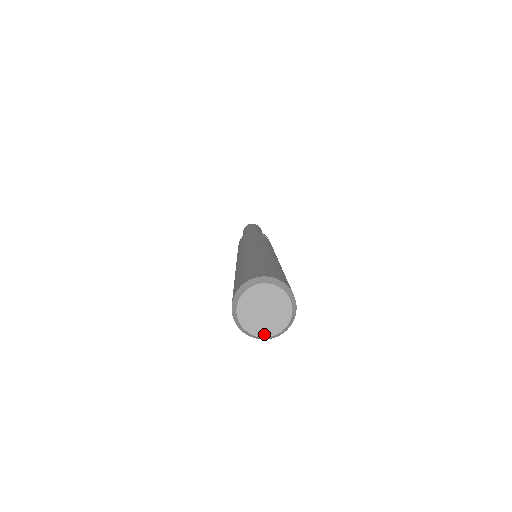
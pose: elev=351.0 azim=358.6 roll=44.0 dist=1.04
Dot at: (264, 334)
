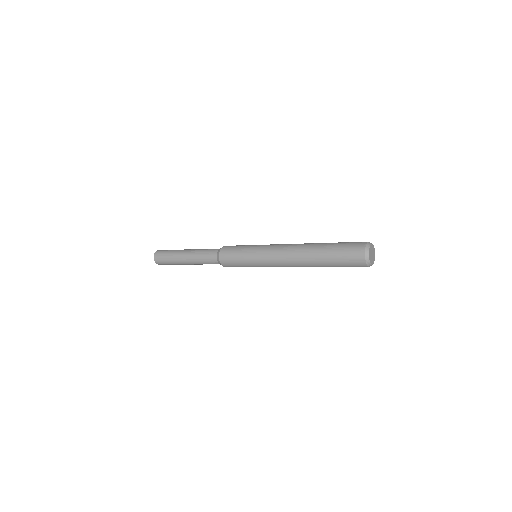
Dot at: (372, 264)
